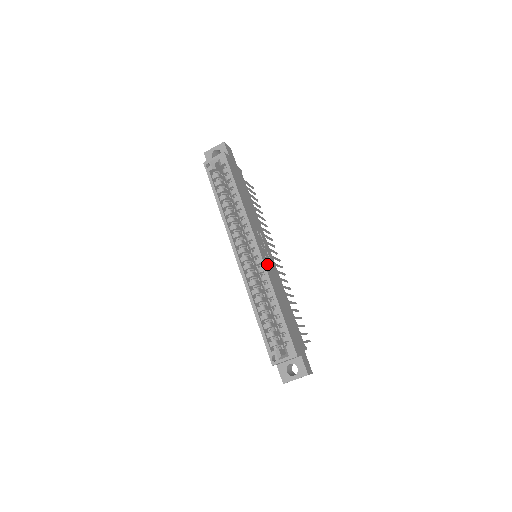
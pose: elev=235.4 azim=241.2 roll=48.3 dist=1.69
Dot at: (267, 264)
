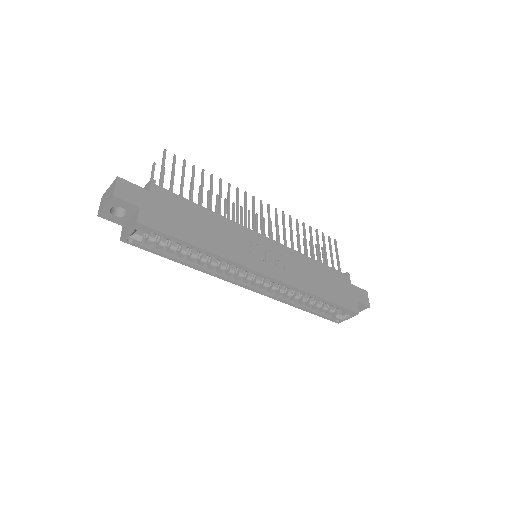
Dot at: (283, 273)
